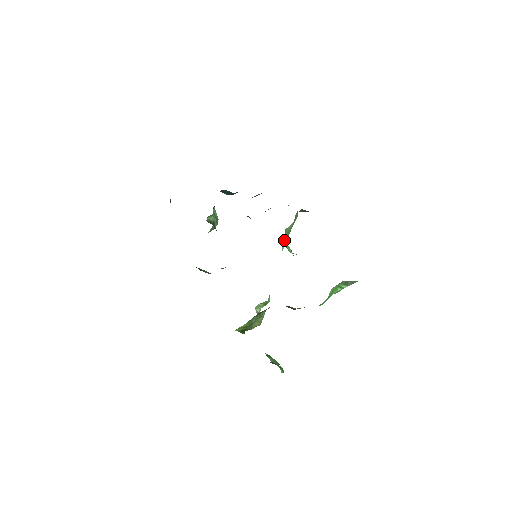
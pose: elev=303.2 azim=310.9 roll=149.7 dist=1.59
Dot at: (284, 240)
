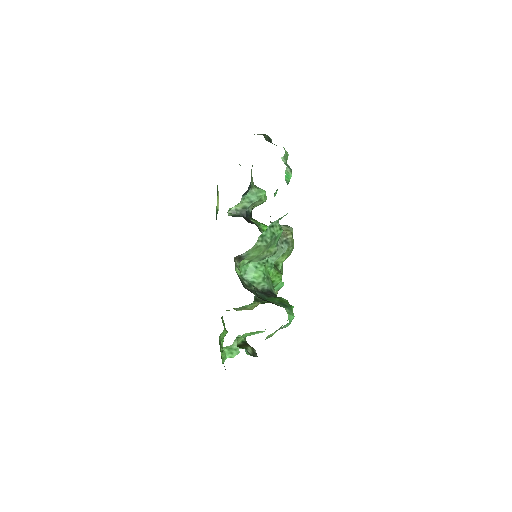
Dot at: (257, 261)
